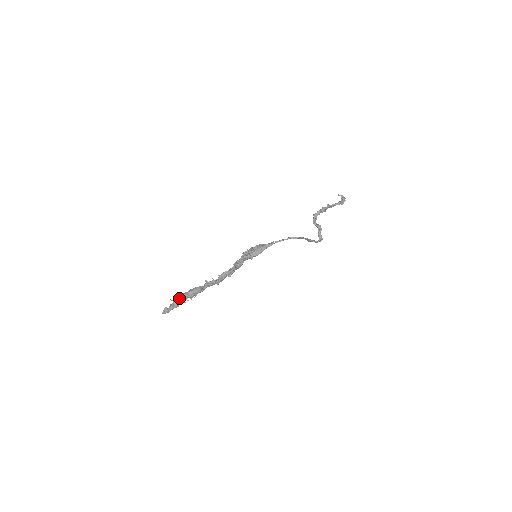
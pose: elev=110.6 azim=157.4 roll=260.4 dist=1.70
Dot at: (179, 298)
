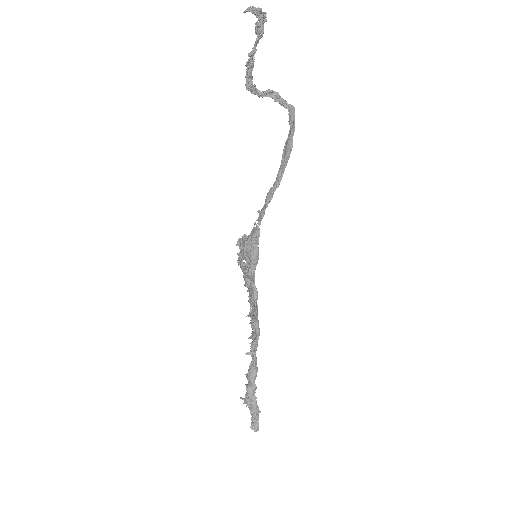
Dot at: (251, 407)
